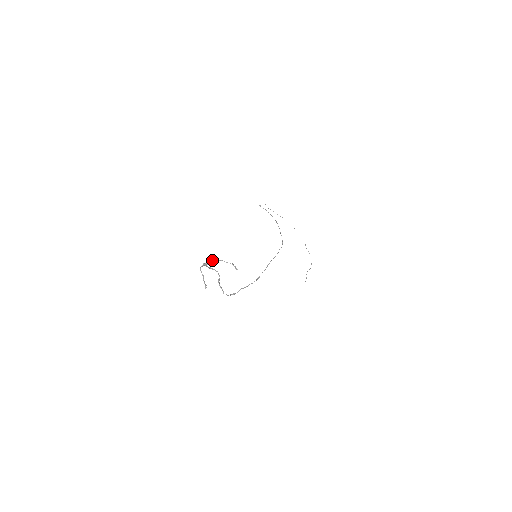
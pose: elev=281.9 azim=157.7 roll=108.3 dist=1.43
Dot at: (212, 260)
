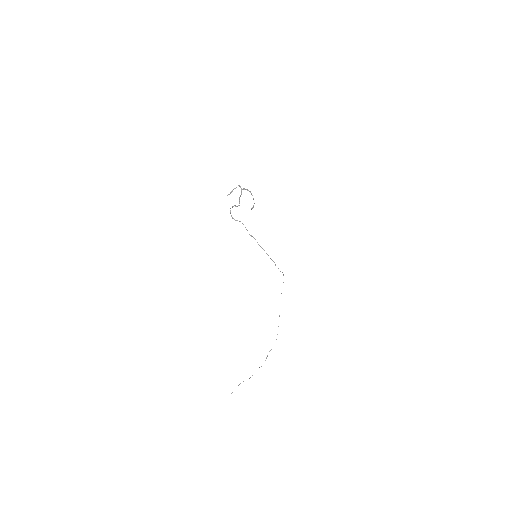
Dot at: occluded
